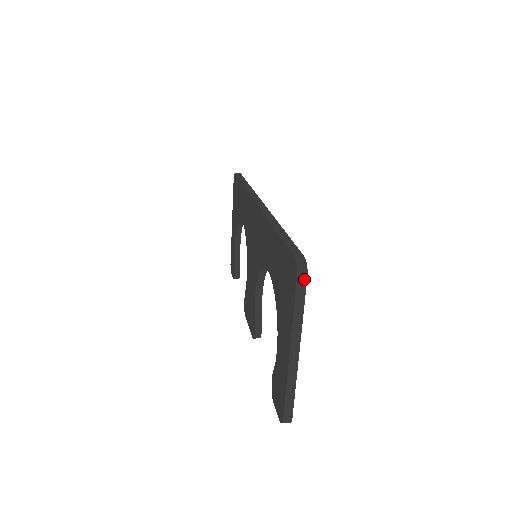
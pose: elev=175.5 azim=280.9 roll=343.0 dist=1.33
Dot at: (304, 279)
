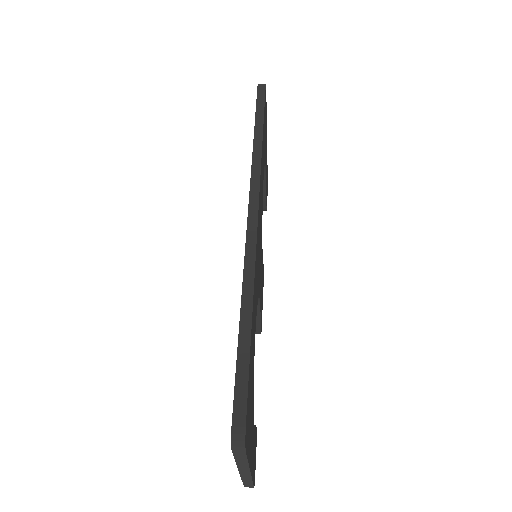
Dot at: (242, 451)
